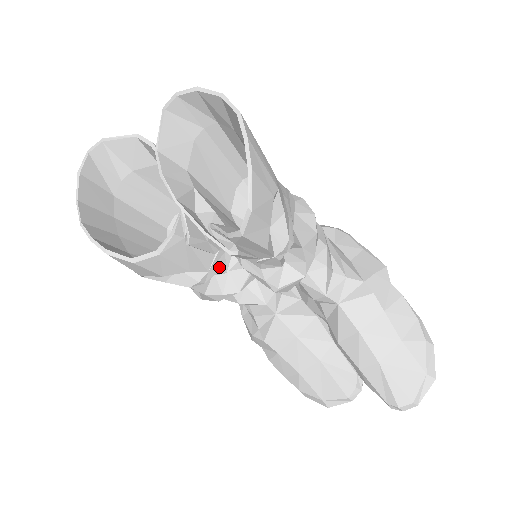
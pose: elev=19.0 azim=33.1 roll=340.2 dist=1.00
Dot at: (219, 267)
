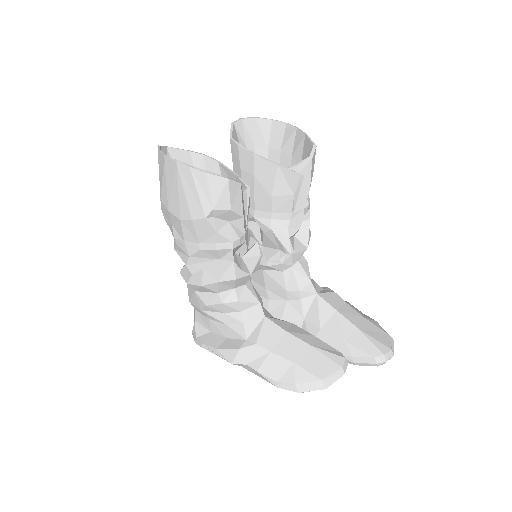
Dot at: (246, 239)
